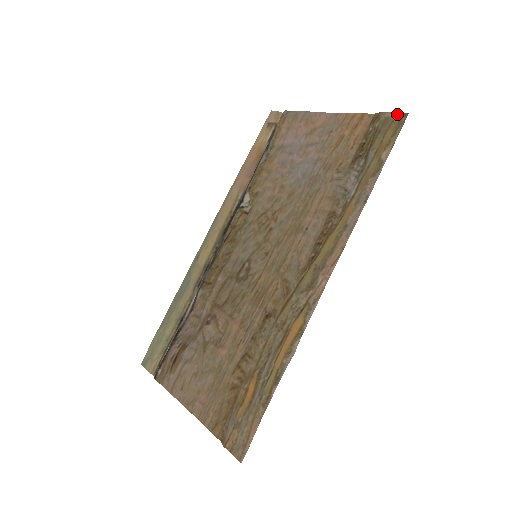
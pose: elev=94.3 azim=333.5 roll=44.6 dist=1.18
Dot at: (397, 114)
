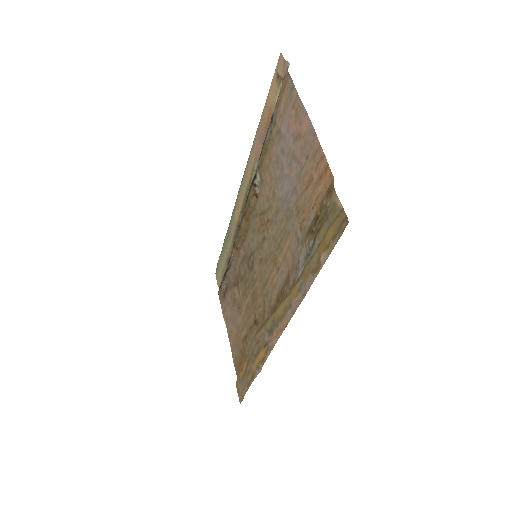
Dot at: (342, 210)
